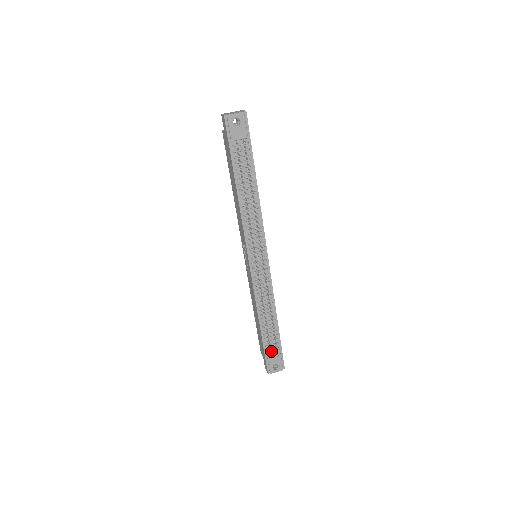
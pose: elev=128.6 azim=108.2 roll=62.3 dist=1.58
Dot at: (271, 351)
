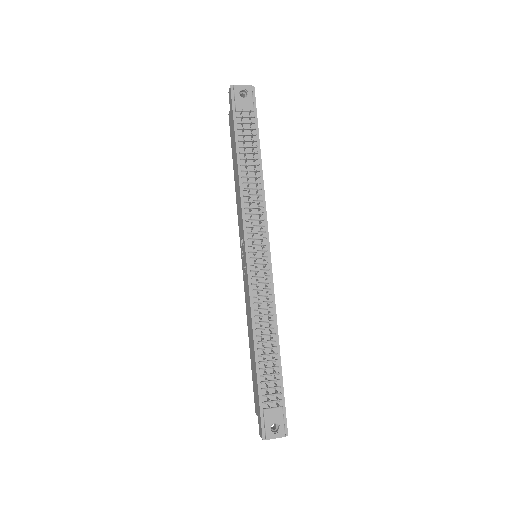
Dot at: occluded
